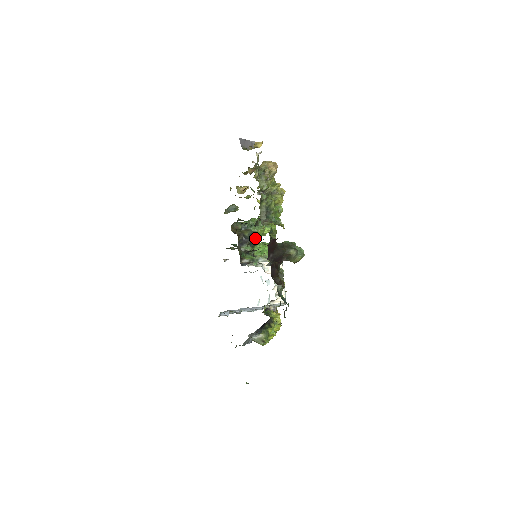
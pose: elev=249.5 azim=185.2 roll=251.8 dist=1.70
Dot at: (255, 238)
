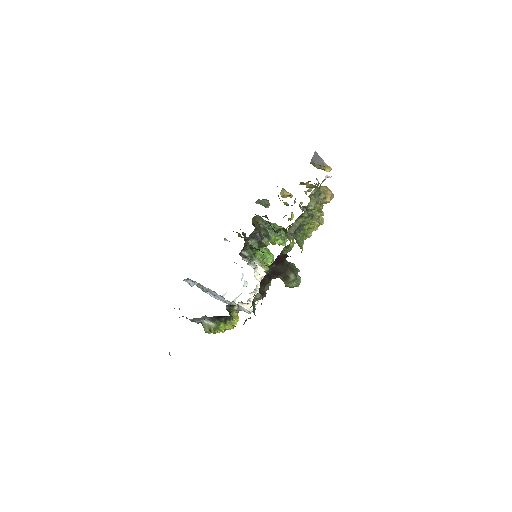
Dot at: (267, 241)
